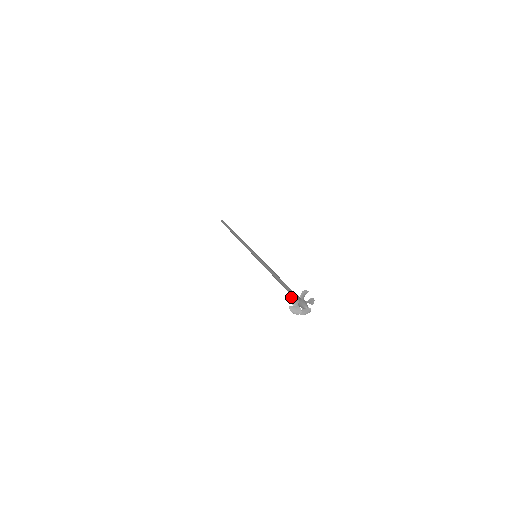
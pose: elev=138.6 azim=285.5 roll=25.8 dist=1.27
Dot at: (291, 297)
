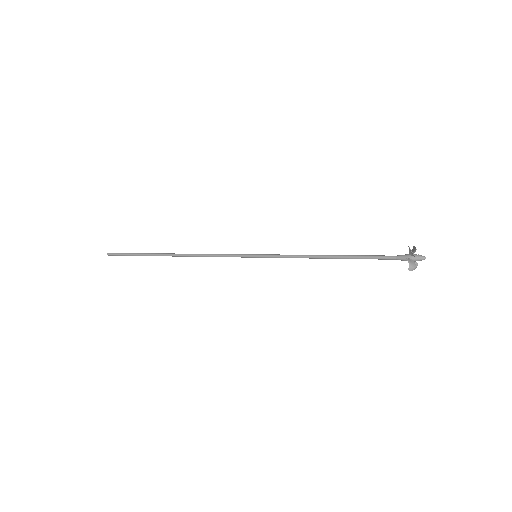
Dot at: (409, 263)
